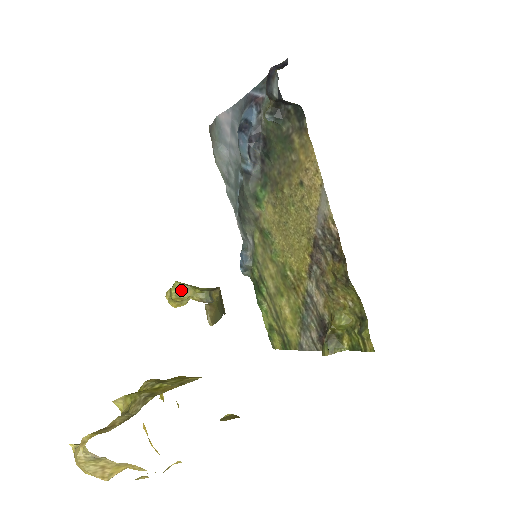
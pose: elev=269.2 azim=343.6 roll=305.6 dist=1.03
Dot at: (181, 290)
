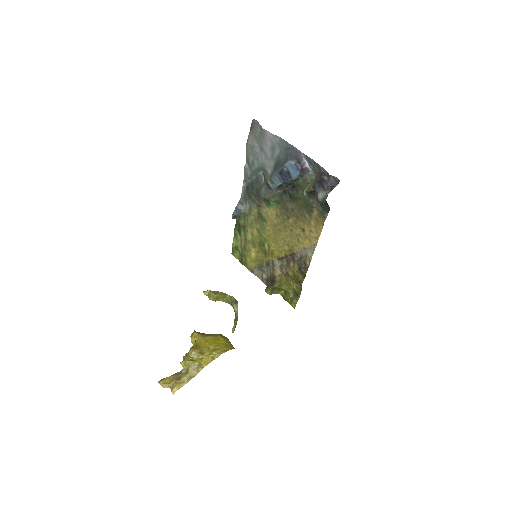
Dot at: (216, 298)
